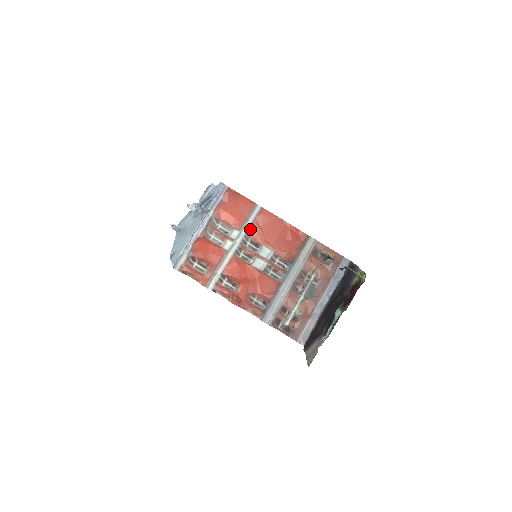
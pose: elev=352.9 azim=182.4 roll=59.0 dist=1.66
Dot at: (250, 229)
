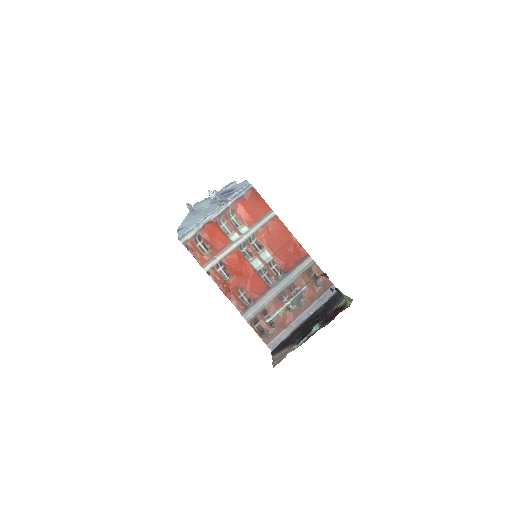
Dot at: (259, 230)
